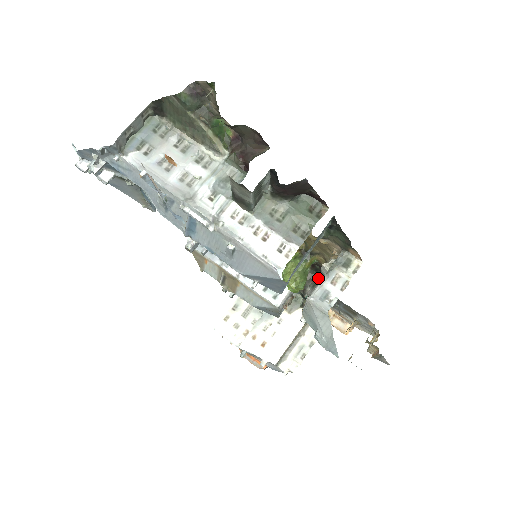
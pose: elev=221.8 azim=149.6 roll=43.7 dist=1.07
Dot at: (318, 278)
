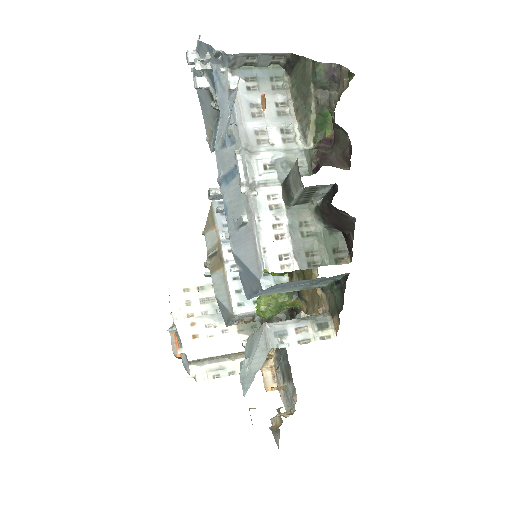
Dot at: occluded
